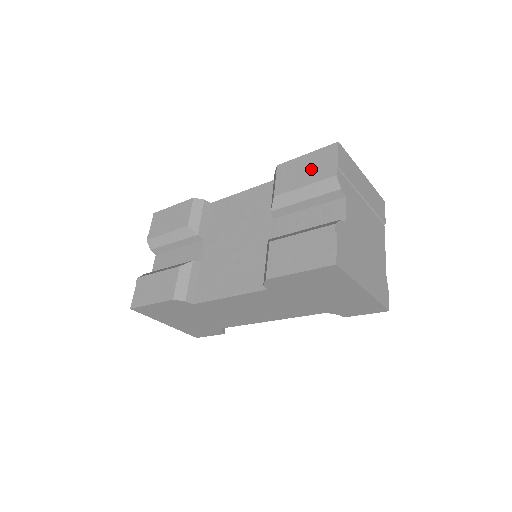
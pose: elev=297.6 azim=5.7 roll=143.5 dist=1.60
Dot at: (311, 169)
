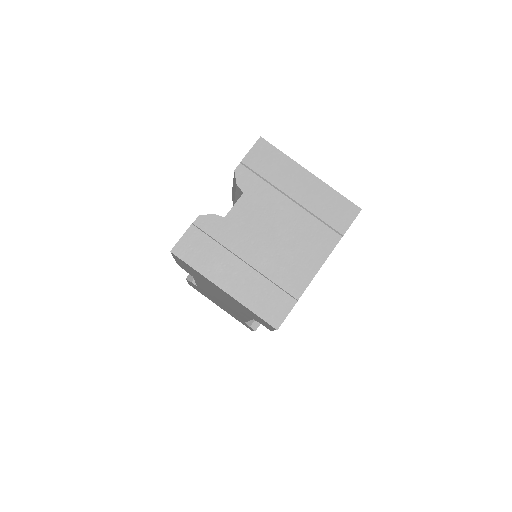
Dot at: occluded
